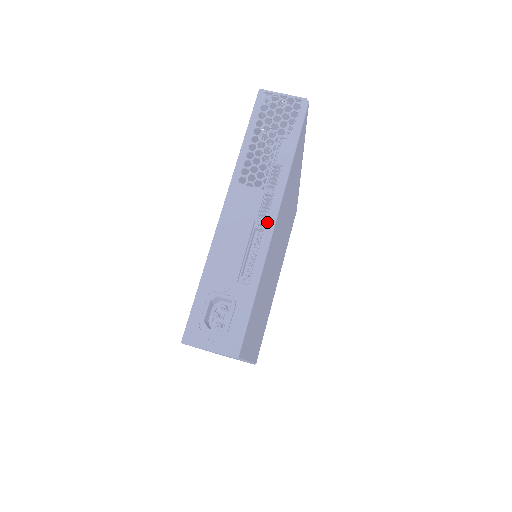
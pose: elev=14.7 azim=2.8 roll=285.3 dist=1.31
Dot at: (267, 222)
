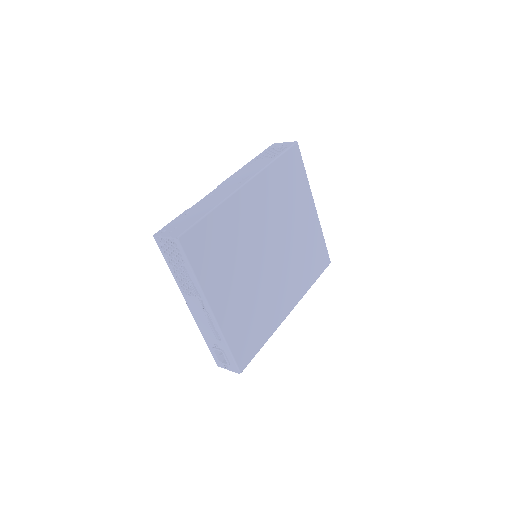
Dot at: (209, 314)
